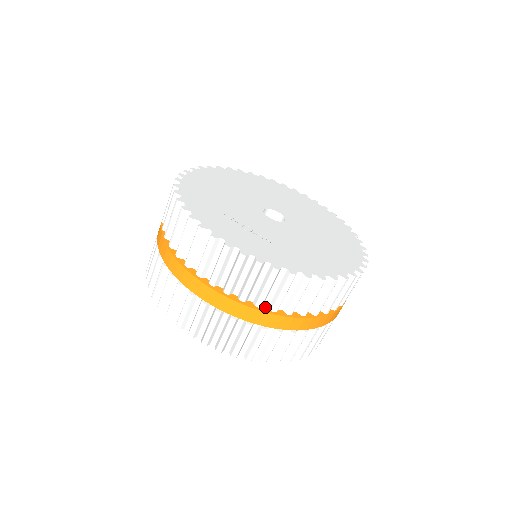
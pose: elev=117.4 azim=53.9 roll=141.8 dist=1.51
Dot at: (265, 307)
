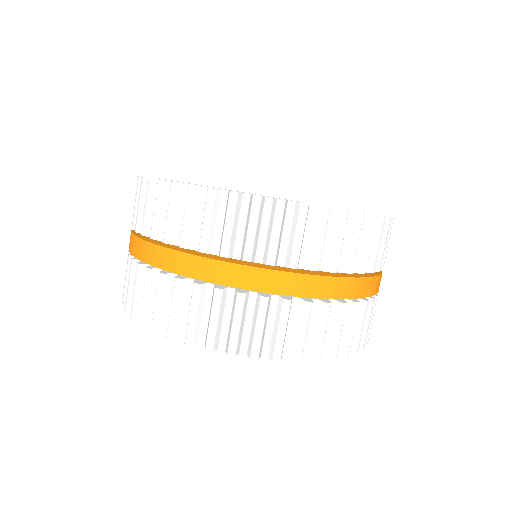
Dot at: (337, 274)
